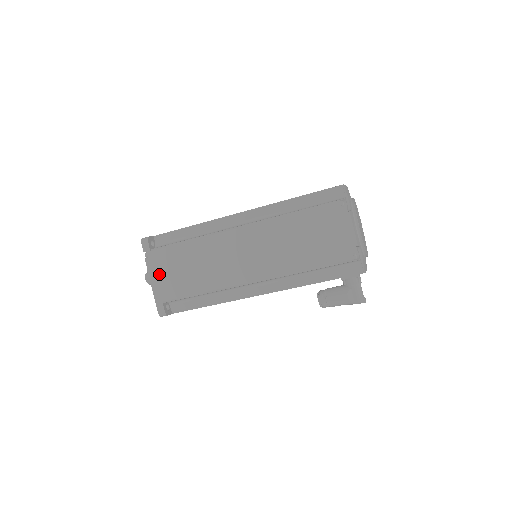
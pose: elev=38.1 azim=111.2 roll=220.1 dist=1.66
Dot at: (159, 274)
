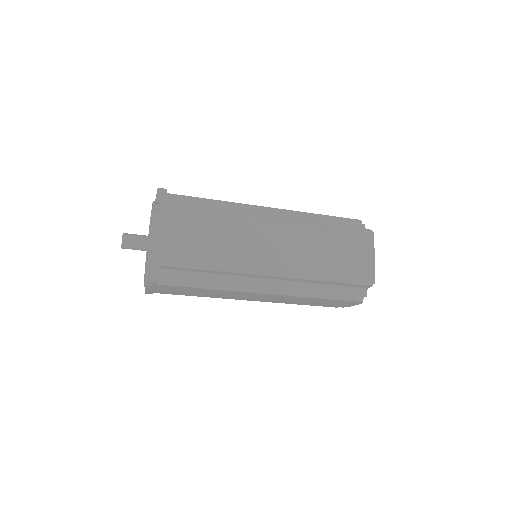
Dot at: occluded
